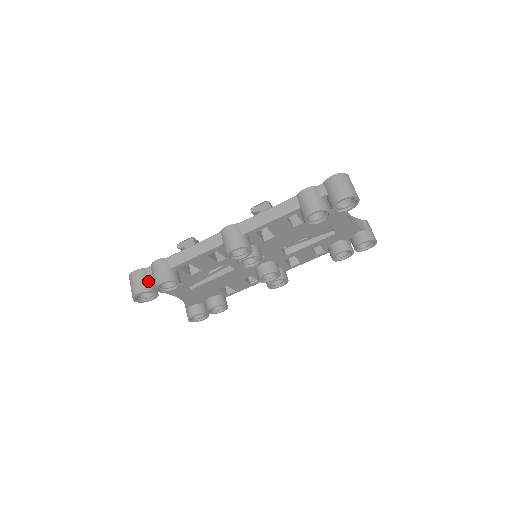
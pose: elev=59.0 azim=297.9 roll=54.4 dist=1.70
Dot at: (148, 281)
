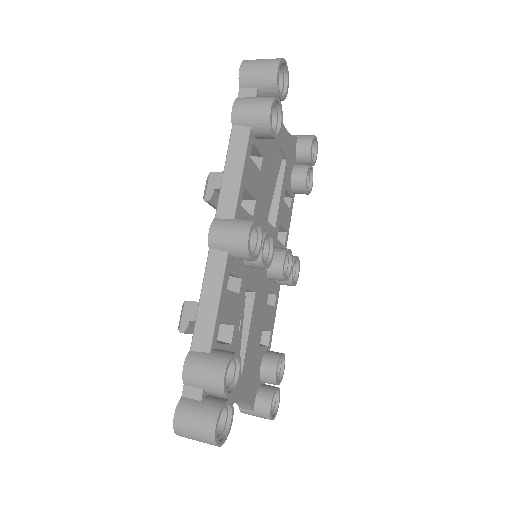
Dot at: (204, 401)
